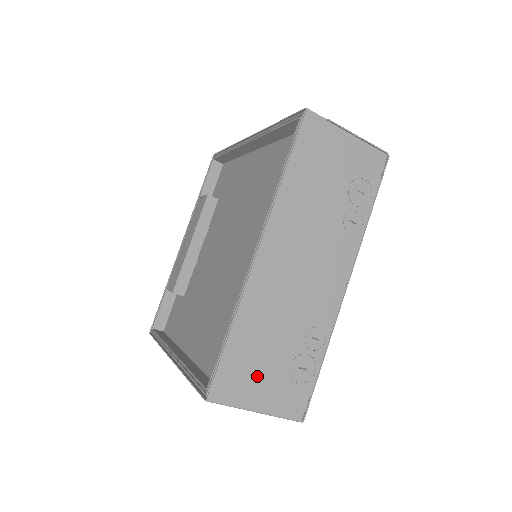
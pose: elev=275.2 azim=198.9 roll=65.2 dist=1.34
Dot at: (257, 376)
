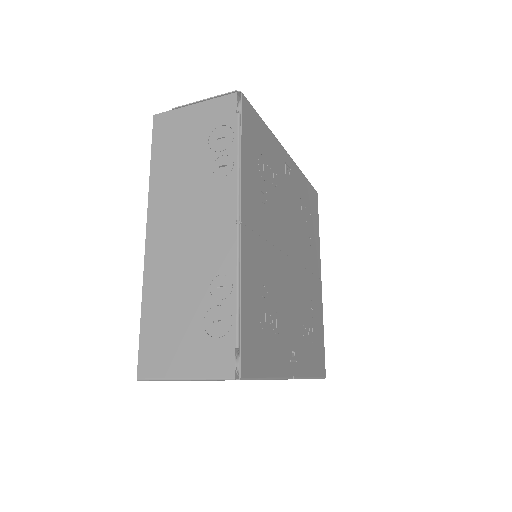
Dot at: (175, 344)
